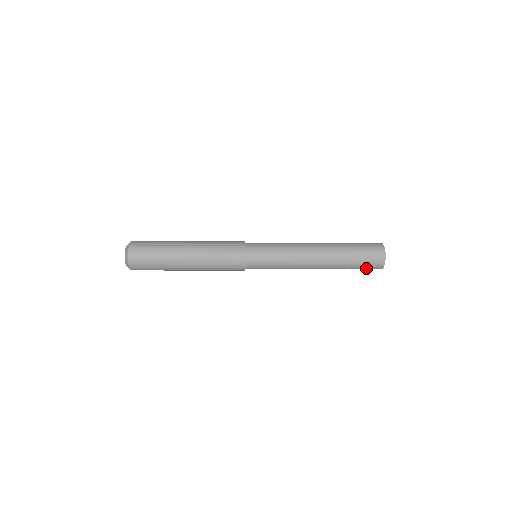
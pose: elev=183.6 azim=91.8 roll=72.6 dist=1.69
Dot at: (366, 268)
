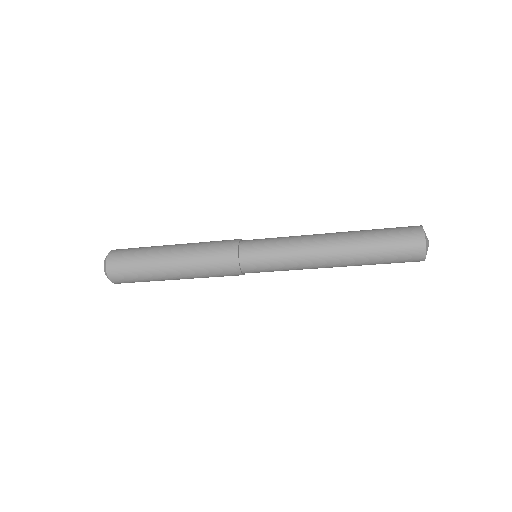
Dot at: (400, 262)
